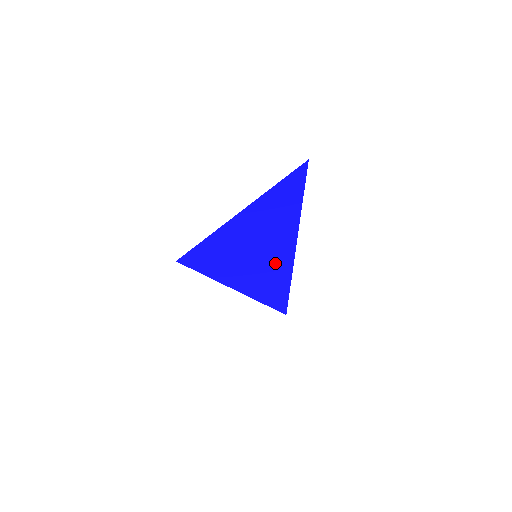
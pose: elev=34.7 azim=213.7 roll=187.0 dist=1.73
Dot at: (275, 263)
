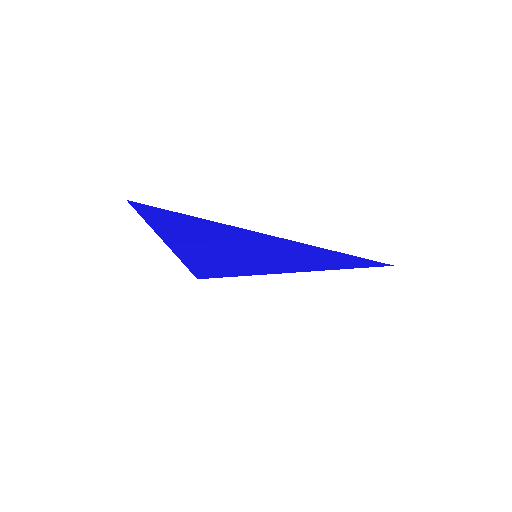
Dot at: (289, 251)
